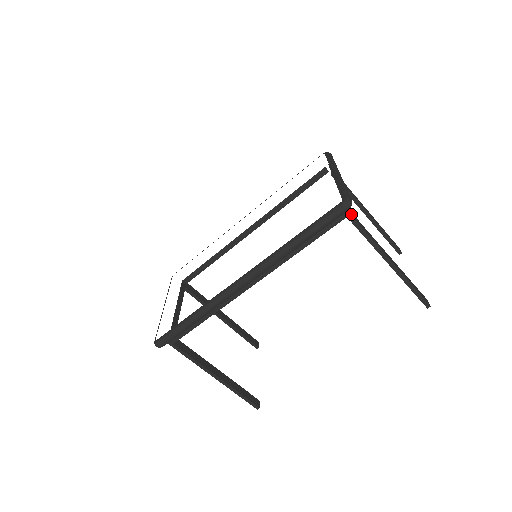
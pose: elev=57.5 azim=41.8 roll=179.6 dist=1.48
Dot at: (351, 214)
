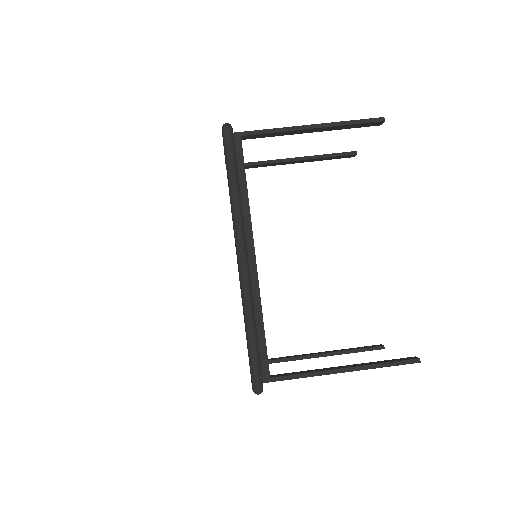
Dot at: (242, 133)
